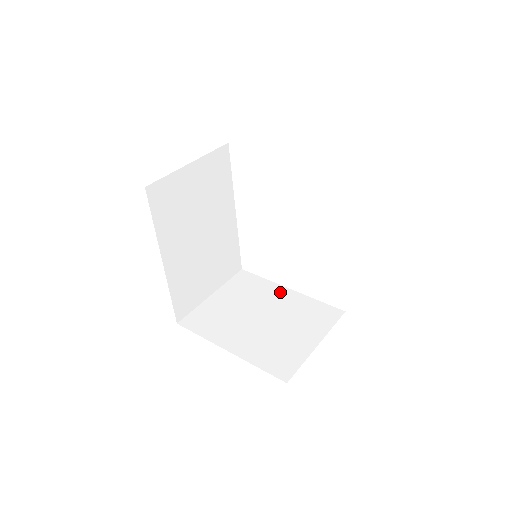
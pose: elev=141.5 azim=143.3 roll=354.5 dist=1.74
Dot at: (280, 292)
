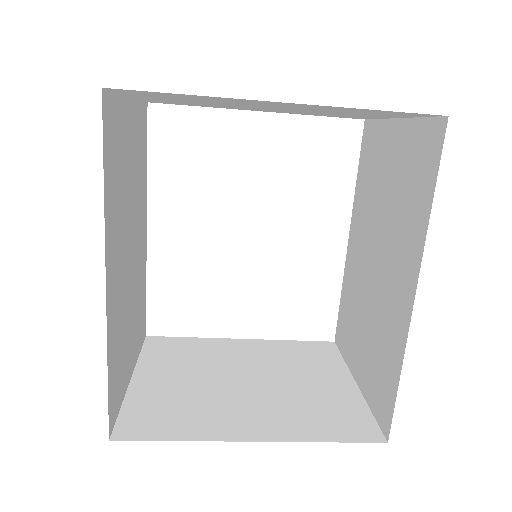
Dot at: (234, 345)
